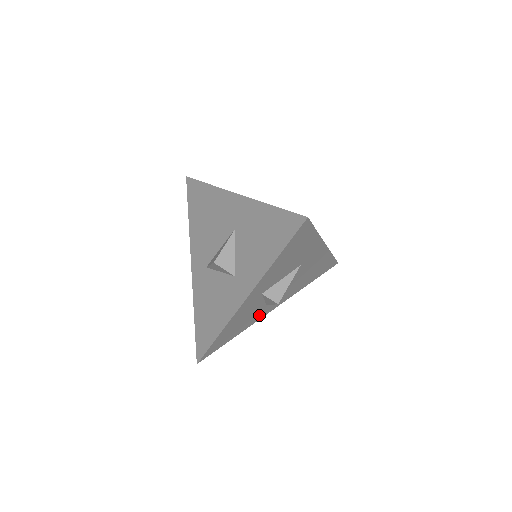
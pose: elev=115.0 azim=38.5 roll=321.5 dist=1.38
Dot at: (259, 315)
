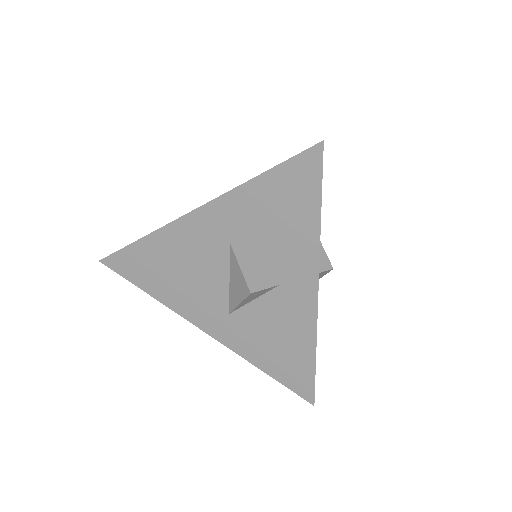
Dot at: occluded
